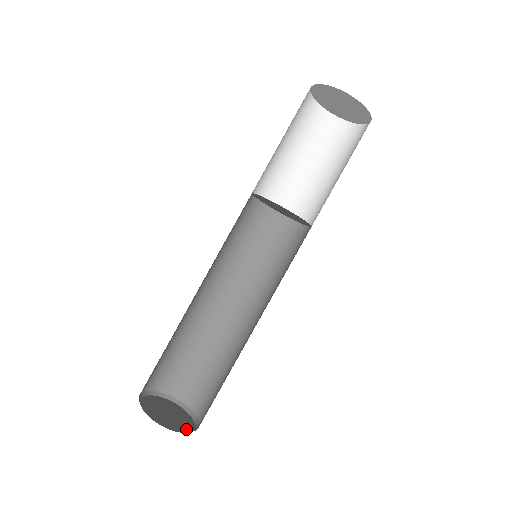
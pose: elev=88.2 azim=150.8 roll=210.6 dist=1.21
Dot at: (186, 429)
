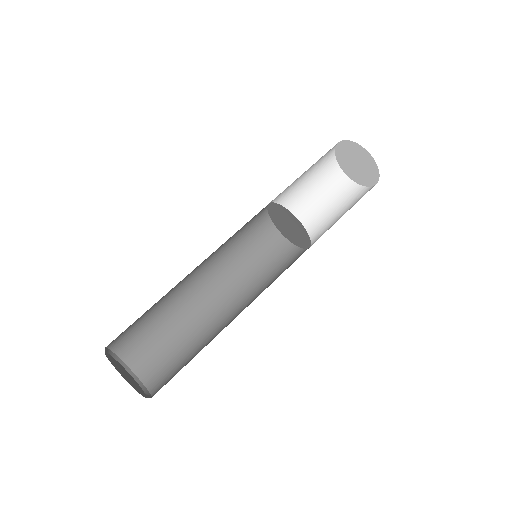
Dot at: (143, 394)
